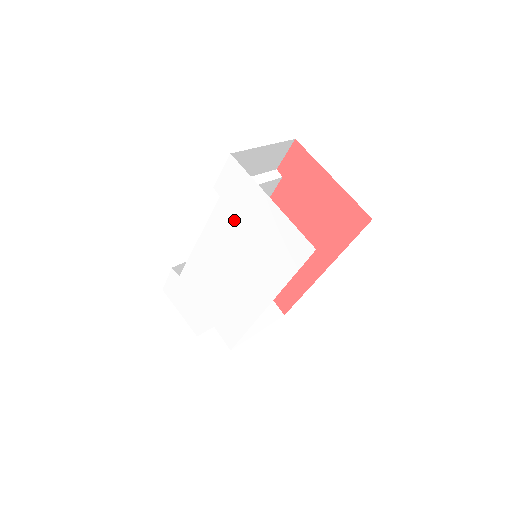
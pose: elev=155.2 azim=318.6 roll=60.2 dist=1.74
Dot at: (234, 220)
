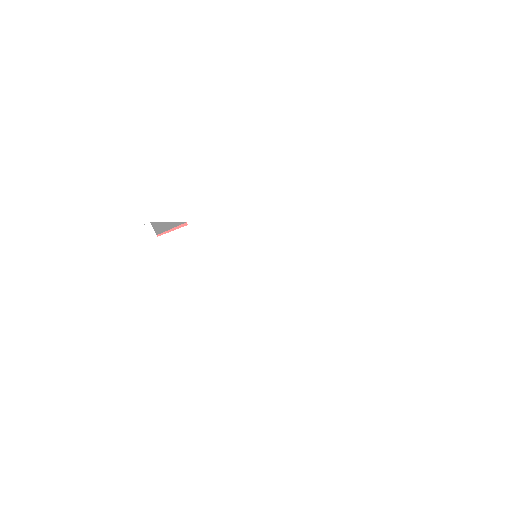
Dot at: (301, 215)
